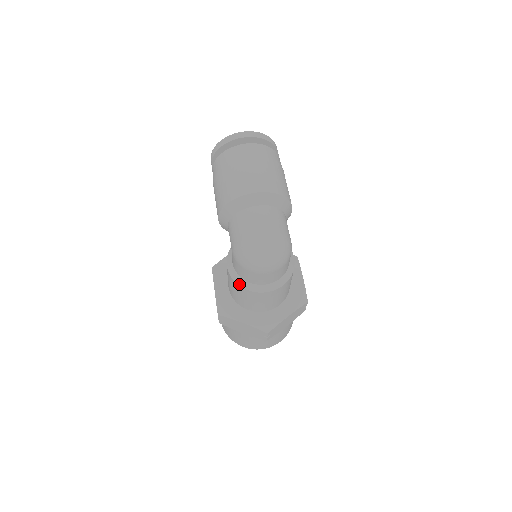
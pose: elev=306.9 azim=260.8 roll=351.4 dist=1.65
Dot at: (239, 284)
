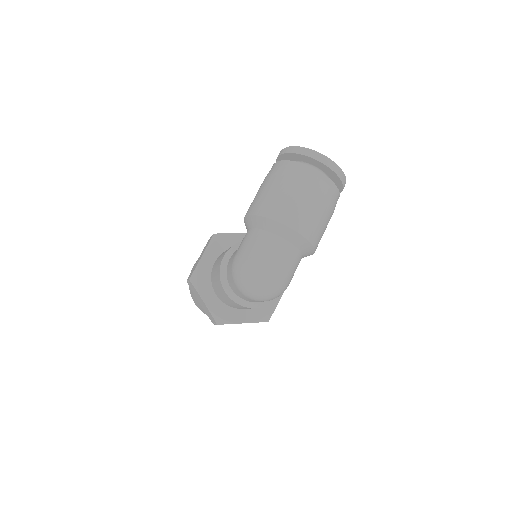
Dot at: (222, 281)
